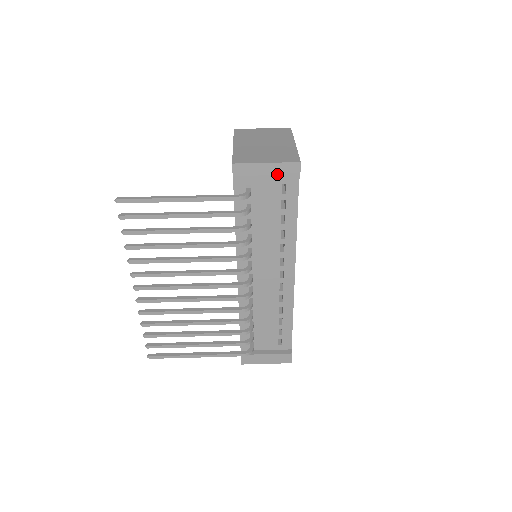
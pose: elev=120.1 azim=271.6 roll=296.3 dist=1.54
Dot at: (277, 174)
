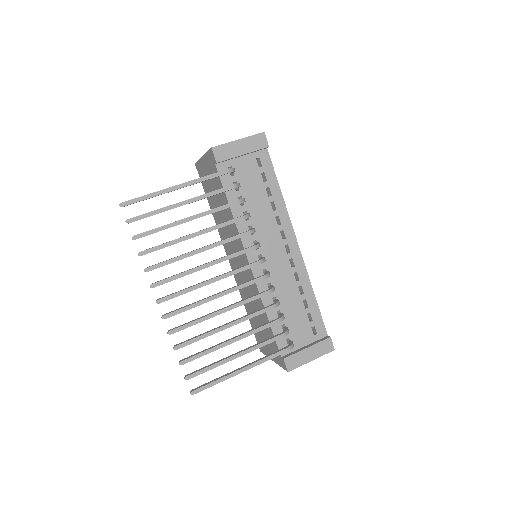
Dot at: (250, 147)
